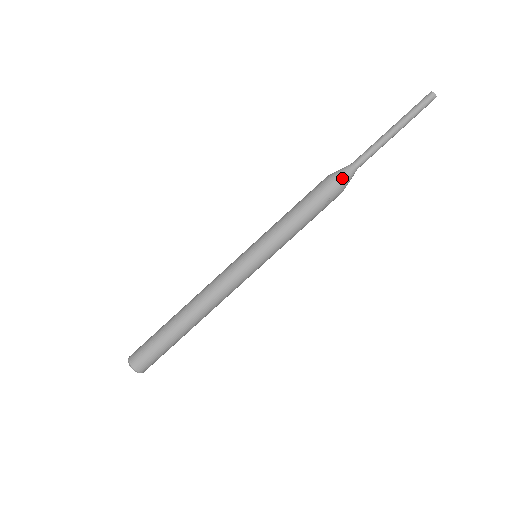
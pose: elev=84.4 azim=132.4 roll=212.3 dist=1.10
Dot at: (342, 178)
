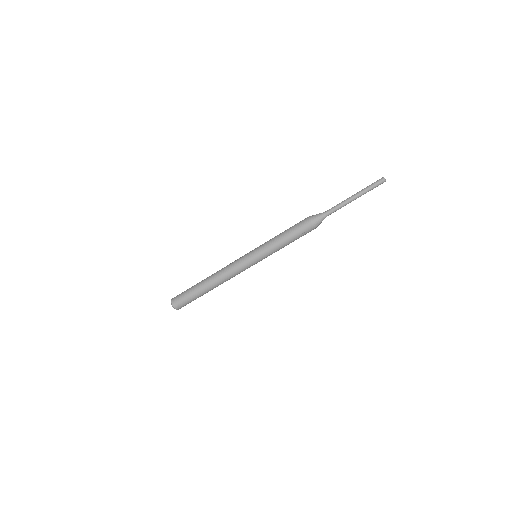
Dot at: (315, 219)
